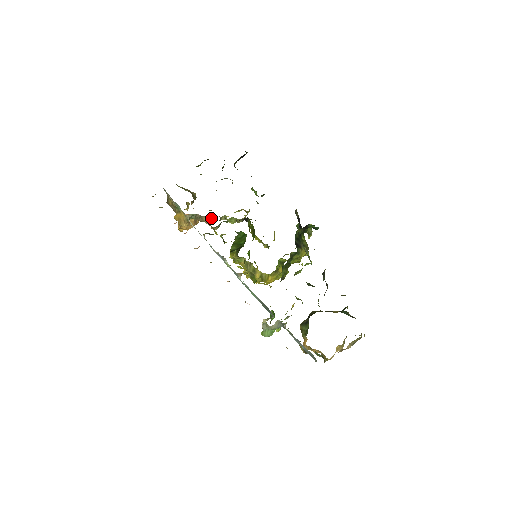
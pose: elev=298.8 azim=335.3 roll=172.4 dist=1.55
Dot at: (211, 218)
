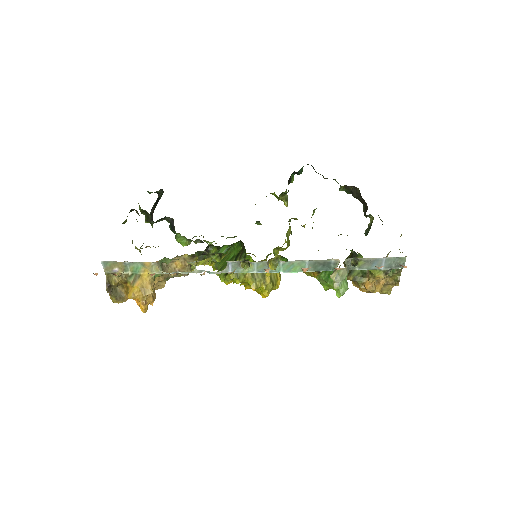
Dot at: occluded
